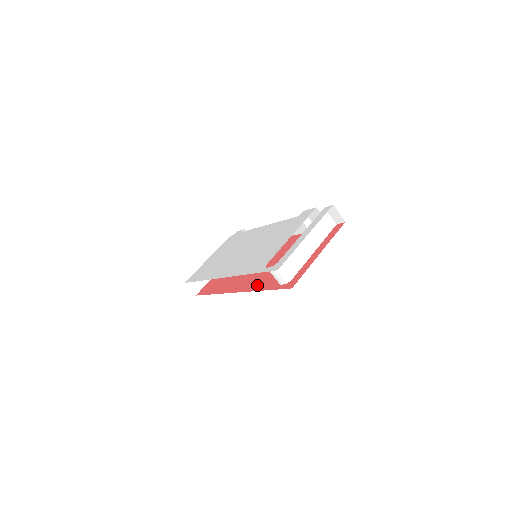
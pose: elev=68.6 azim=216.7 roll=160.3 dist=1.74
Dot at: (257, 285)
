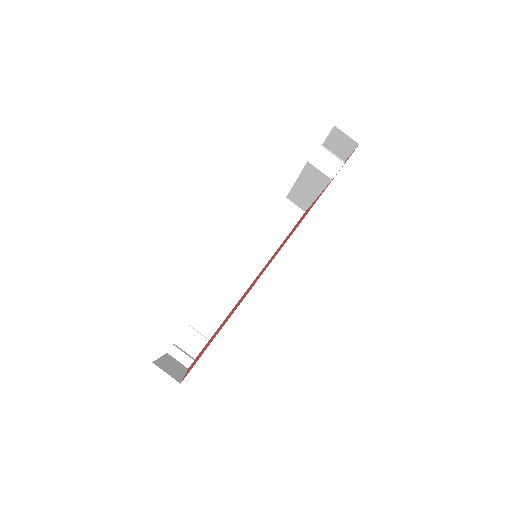
Dot at: (302, 219)
